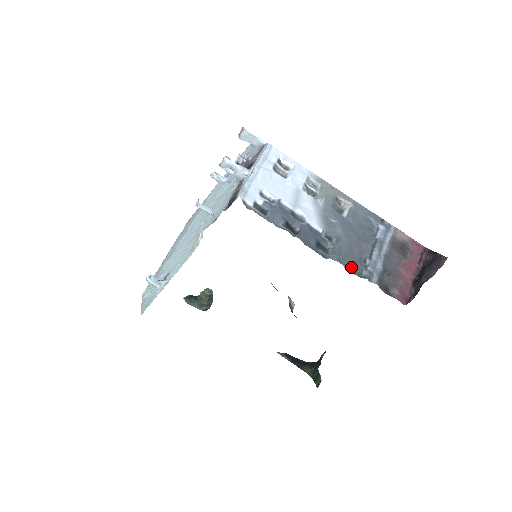
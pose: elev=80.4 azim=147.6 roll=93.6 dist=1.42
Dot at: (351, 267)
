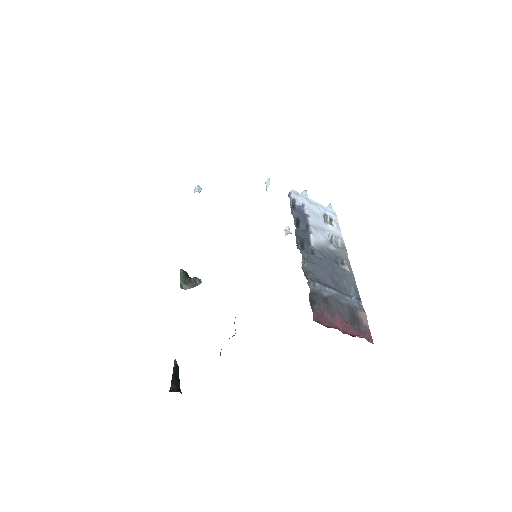
Dot at: (306, 269)
